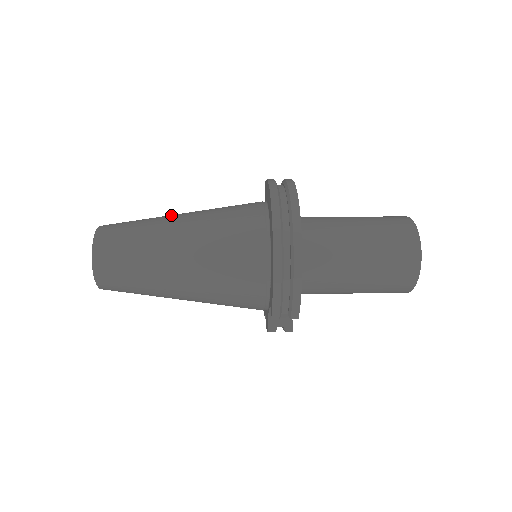
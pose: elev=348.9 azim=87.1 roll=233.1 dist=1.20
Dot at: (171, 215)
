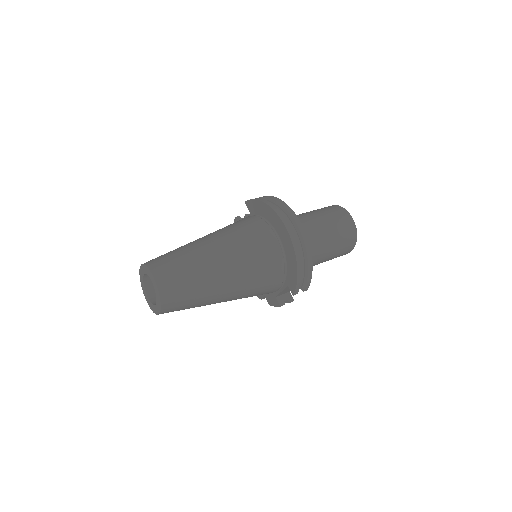
Dot at: (197, 241)
